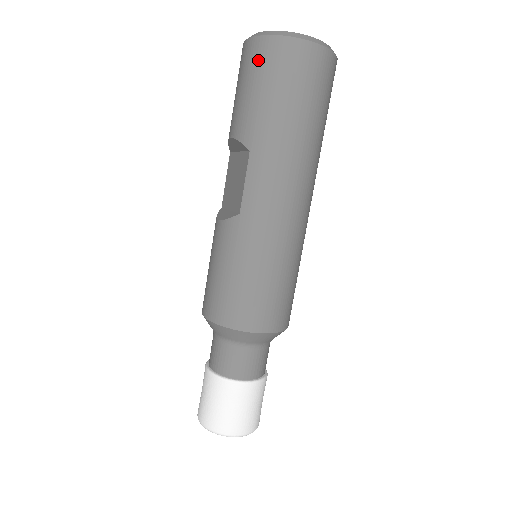
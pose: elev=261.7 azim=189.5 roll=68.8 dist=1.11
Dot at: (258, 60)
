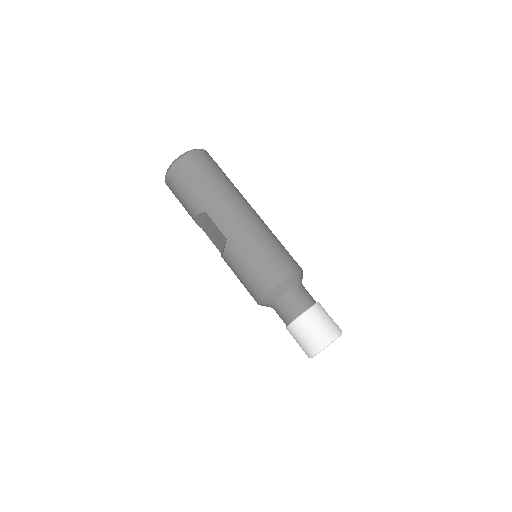
Dot at: (175, 179)
